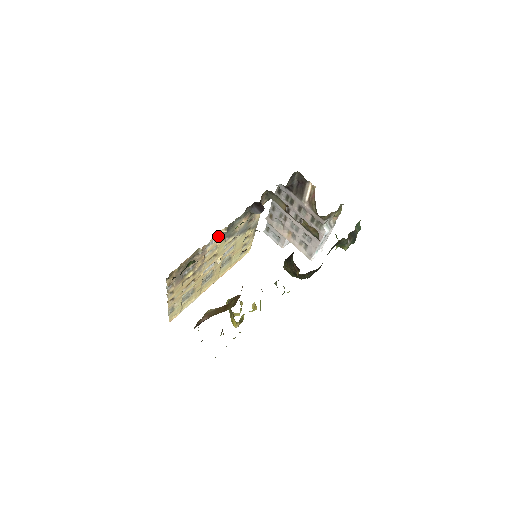
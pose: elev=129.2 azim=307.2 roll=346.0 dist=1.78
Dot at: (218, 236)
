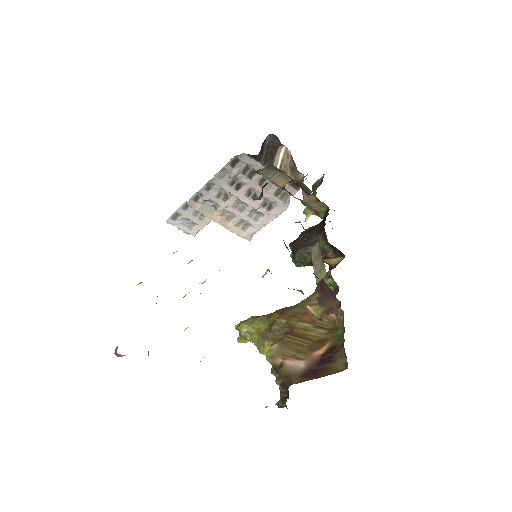
Dot at: occluded
